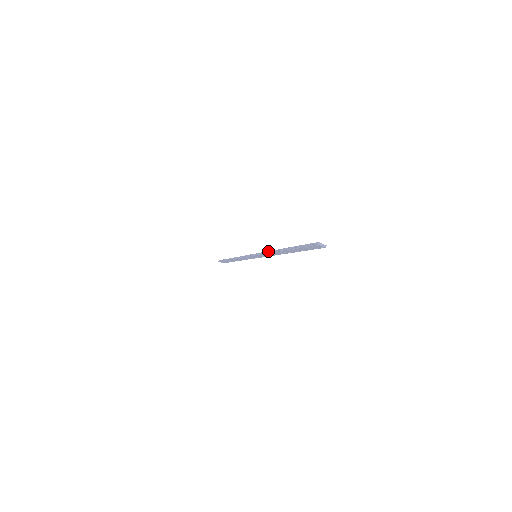
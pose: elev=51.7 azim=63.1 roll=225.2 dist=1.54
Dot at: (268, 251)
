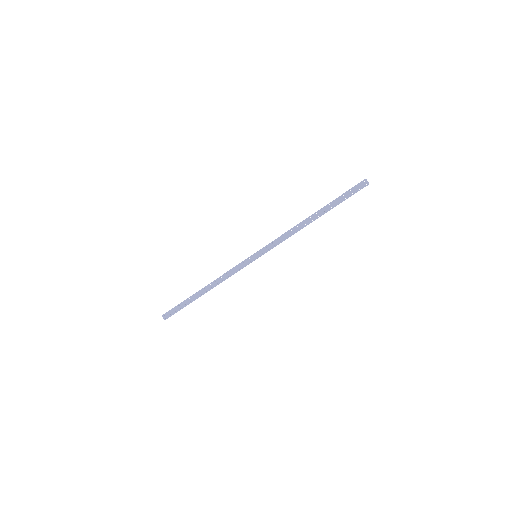
Dot at: occluded
